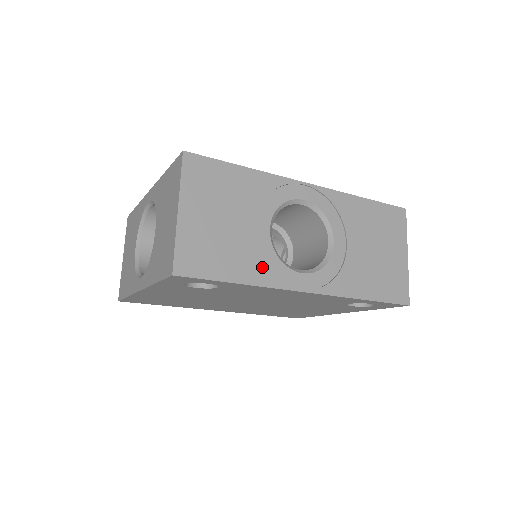
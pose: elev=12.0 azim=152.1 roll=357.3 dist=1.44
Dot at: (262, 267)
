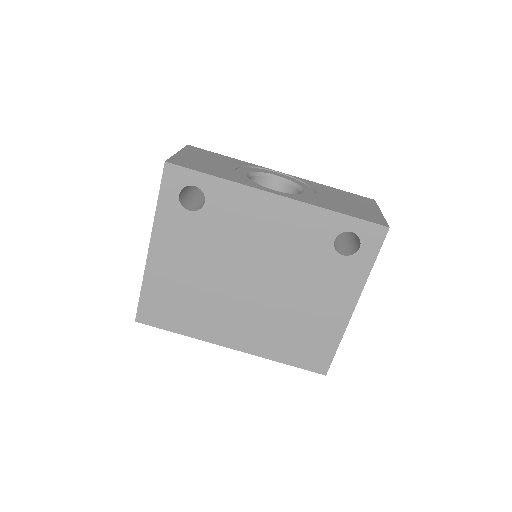
Dot at: (237, 178)
